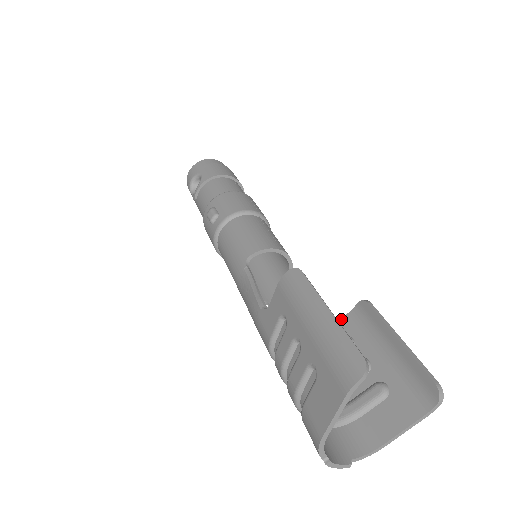
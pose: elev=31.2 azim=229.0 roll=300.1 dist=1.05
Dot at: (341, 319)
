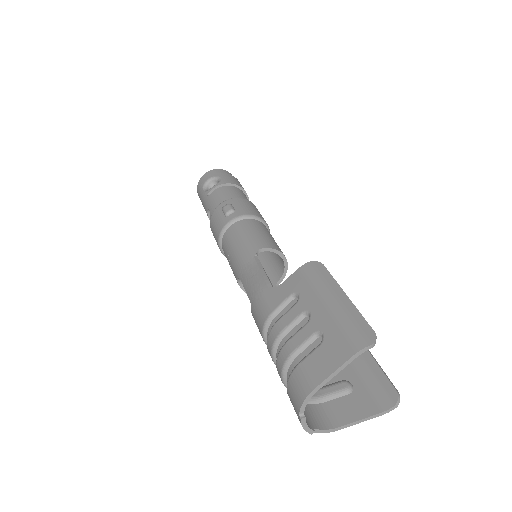
Dot at: occluded
